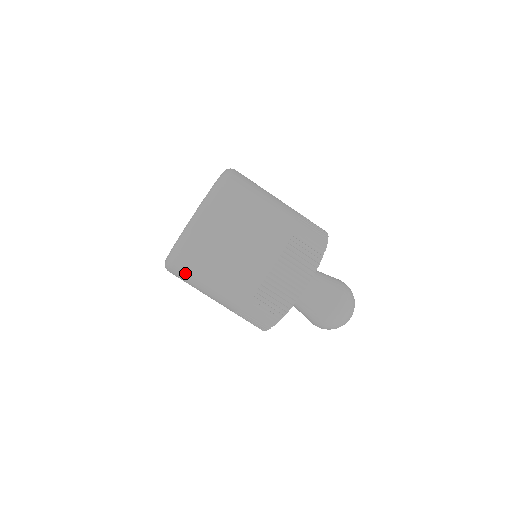
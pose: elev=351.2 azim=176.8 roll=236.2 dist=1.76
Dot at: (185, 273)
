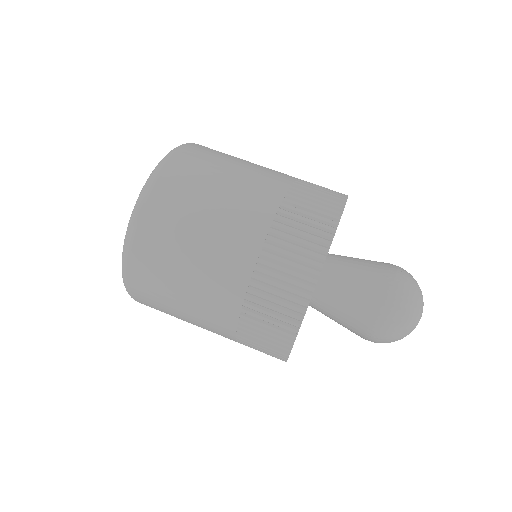
Dot at: (149, 299)
